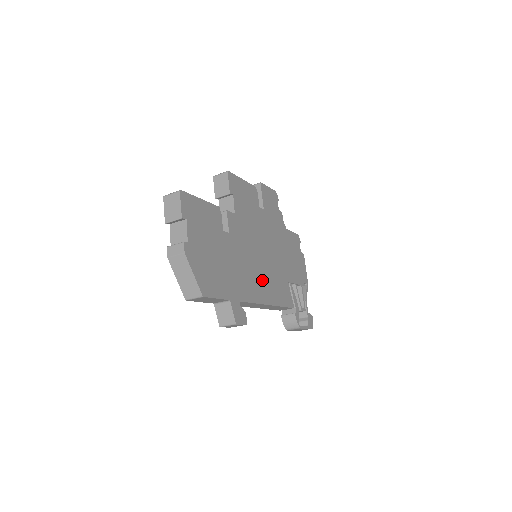
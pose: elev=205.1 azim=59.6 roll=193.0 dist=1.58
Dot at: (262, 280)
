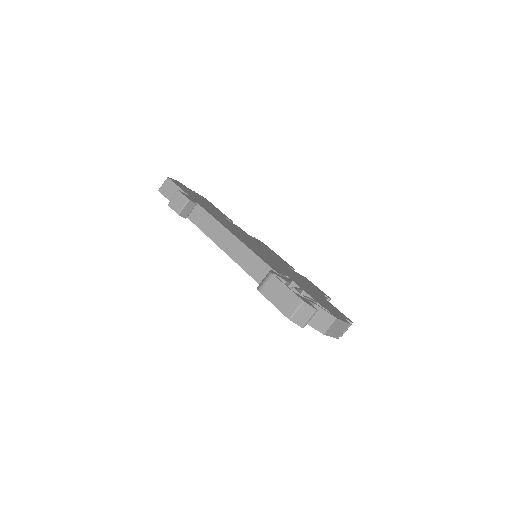
Dot at: (241, 237)
